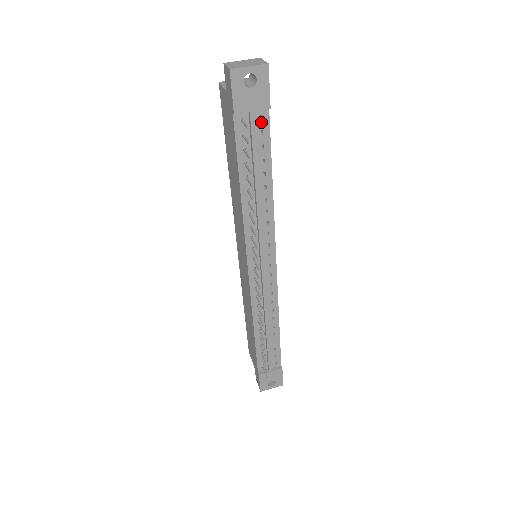
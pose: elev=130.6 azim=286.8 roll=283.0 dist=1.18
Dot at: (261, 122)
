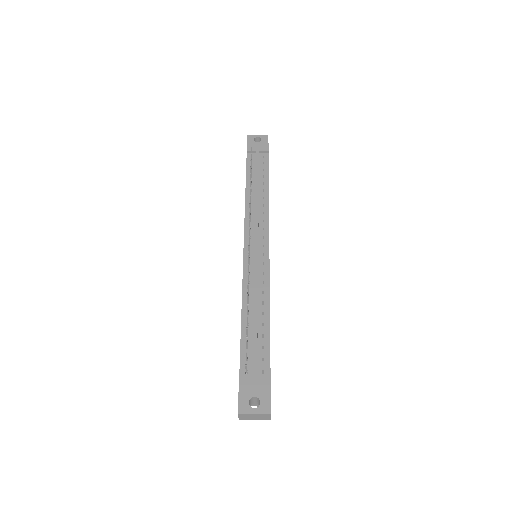
Dot at: (263, 159)
